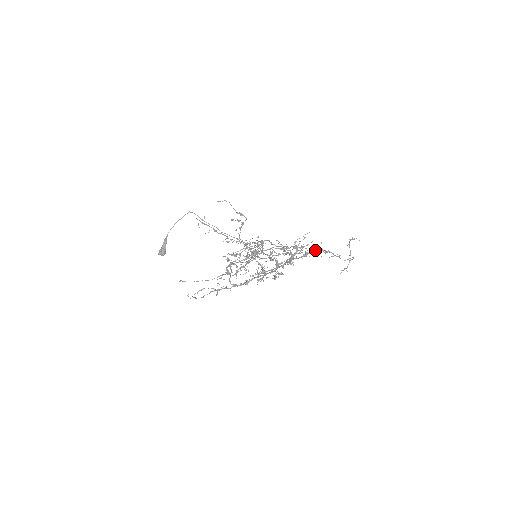
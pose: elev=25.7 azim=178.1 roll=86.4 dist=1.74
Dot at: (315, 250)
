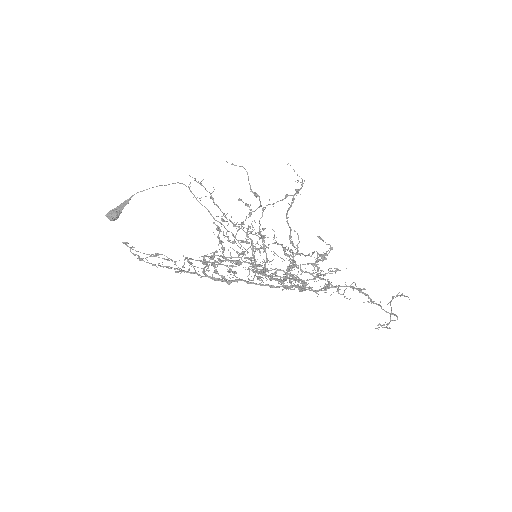
Dot at: occluded
